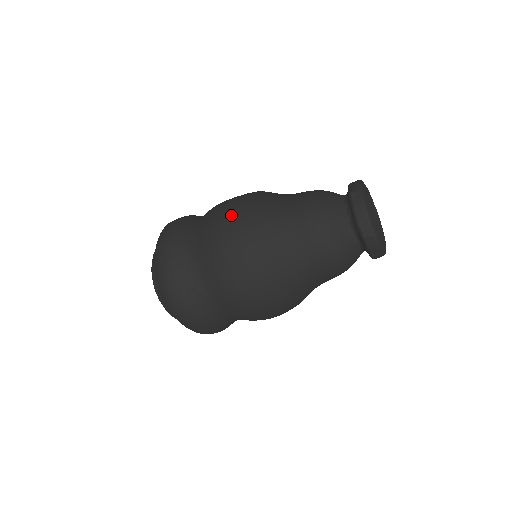
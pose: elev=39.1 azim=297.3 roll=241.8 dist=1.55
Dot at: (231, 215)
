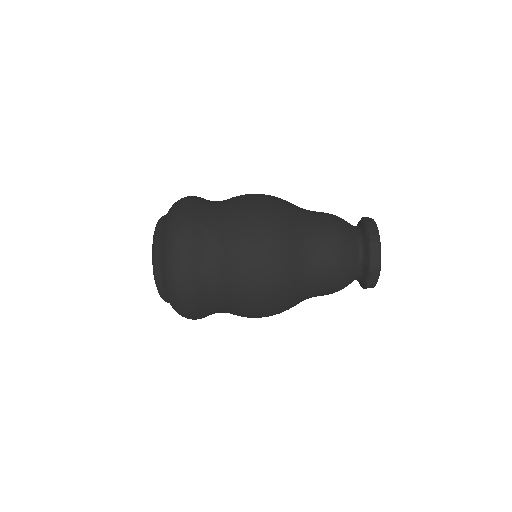
Dot at: (262, 194)
